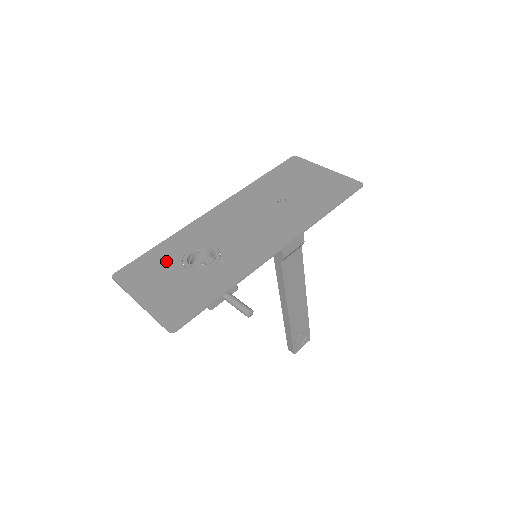
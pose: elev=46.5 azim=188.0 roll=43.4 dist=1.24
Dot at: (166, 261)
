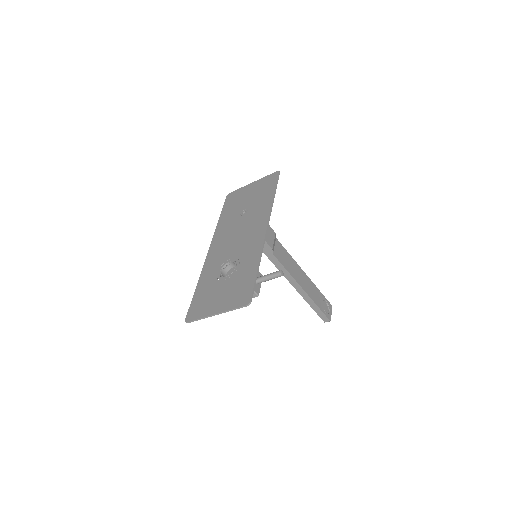
Dot at: (209, 288)
